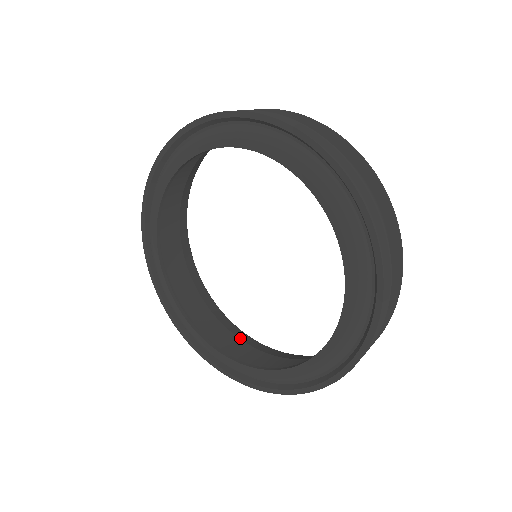
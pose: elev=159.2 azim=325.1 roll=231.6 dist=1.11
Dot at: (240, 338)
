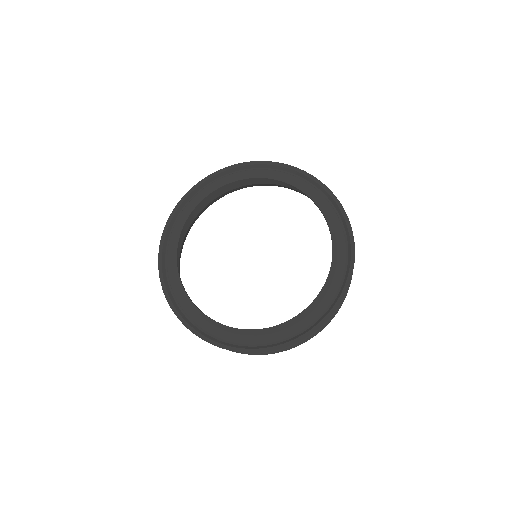
Dot at: occluded
